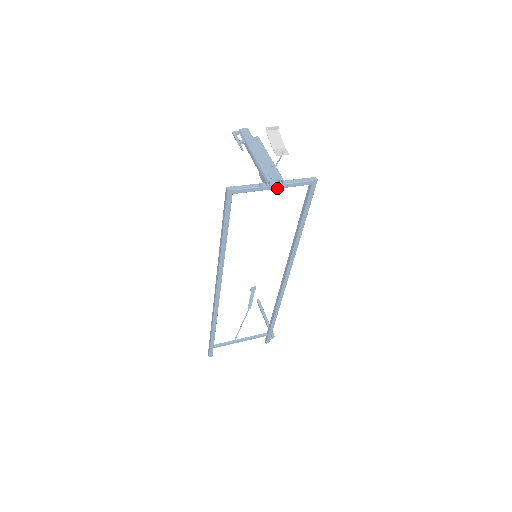
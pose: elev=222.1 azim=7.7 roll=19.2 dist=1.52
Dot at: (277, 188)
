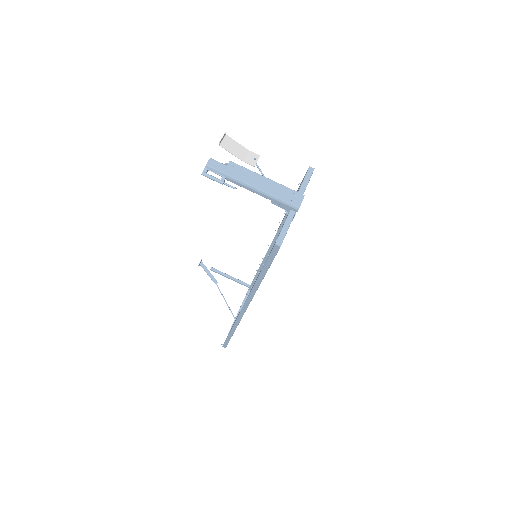
Dot at: occluded
